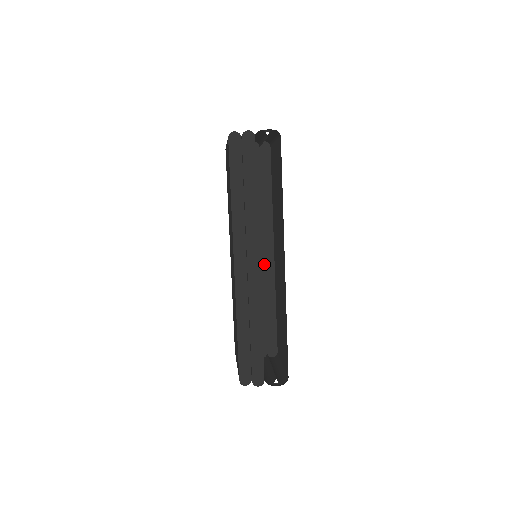
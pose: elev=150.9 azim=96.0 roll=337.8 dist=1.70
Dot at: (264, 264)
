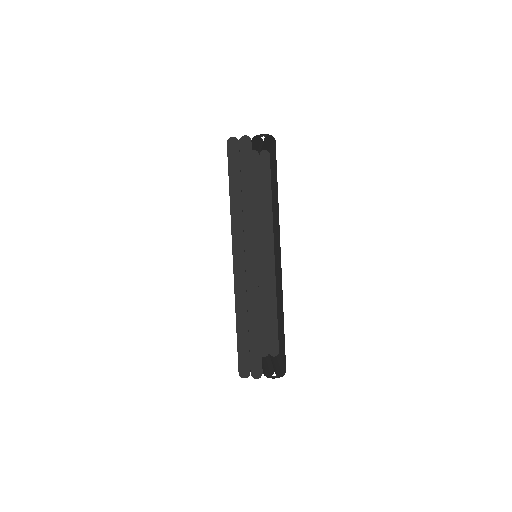
Dot at: (265, 265)
